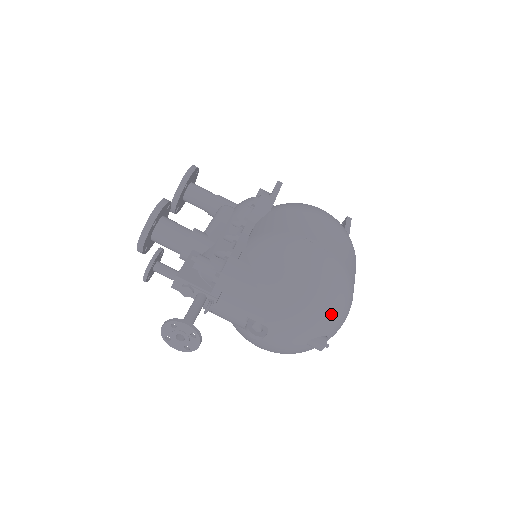
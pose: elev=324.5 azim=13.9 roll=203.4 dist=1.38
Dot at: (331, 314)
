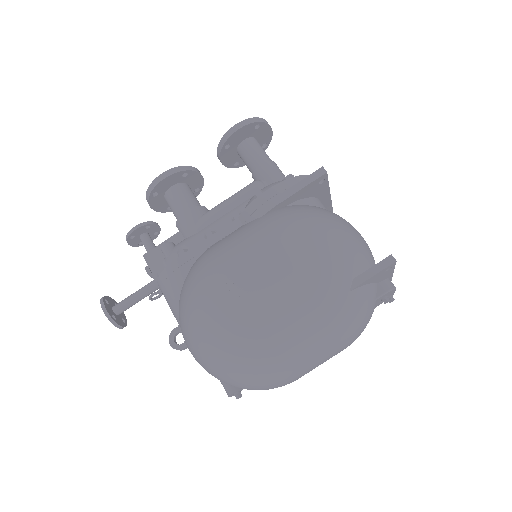
Dot at: (227, 375)
